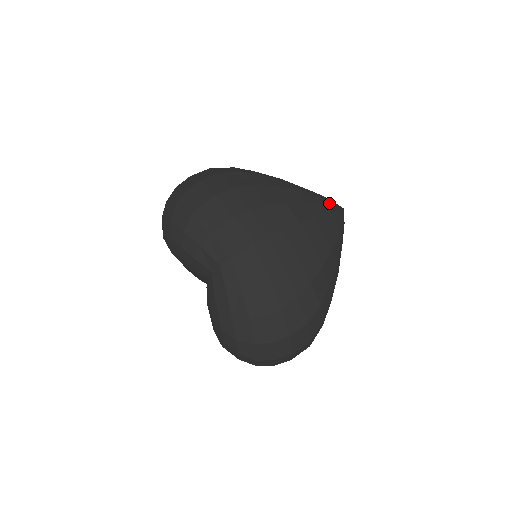
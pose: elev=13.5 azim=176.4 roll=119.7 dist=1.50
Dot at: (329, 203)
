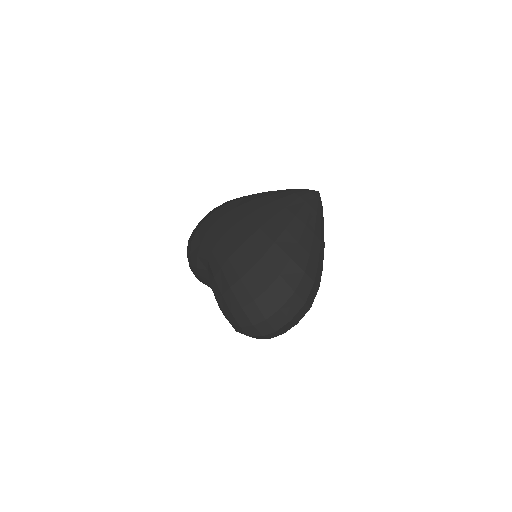
Dot at: (297, 190)
